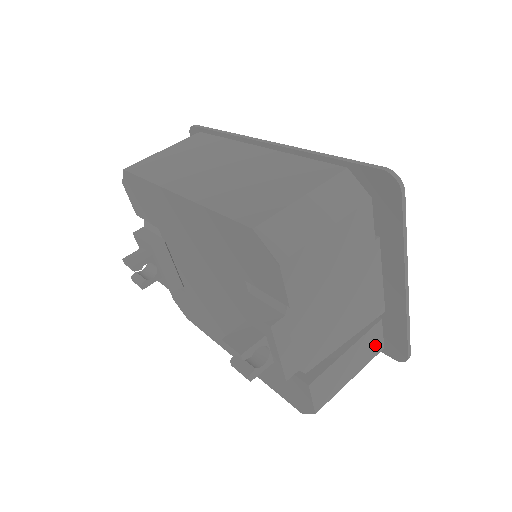
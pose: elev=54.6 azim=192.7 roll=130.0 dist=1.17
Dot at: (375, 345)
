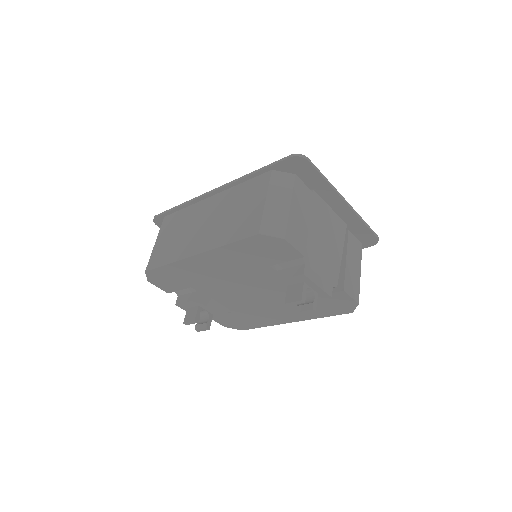
Dot at: (357, 246)
